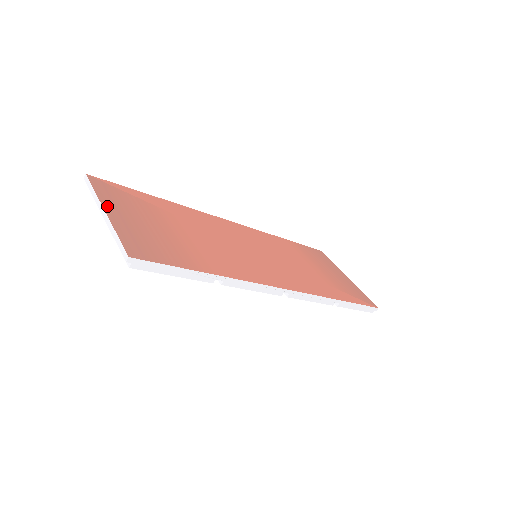
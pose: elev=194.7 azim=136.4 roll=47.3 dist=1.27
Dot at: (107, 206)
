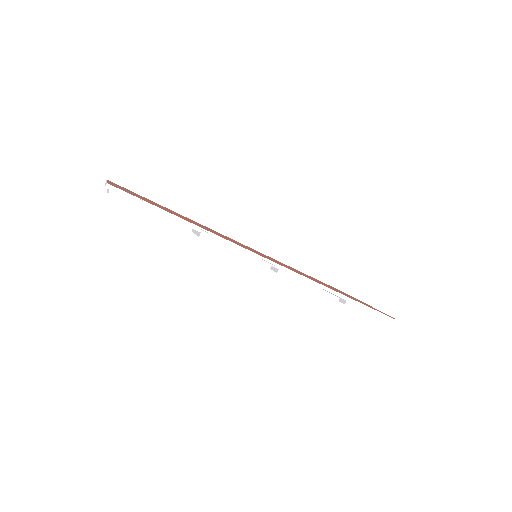
Dot at: occluded
